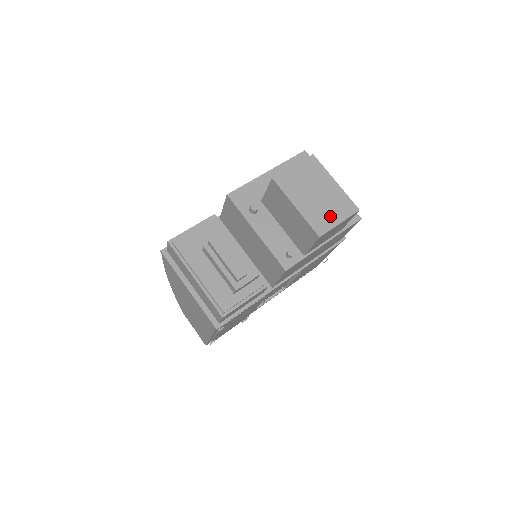
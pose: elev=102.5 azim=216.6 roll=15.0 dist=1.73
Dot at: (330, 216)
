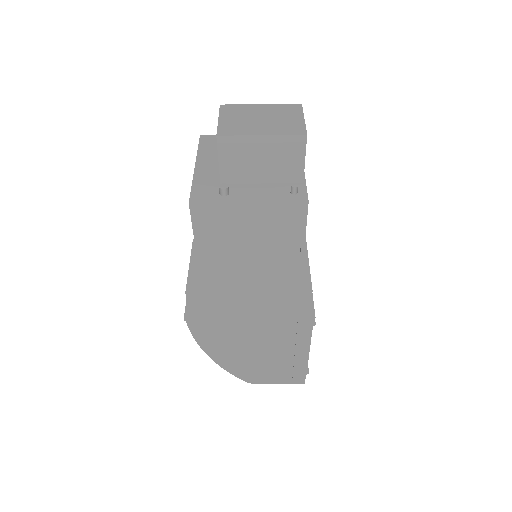
Dot at: (291, 120)
